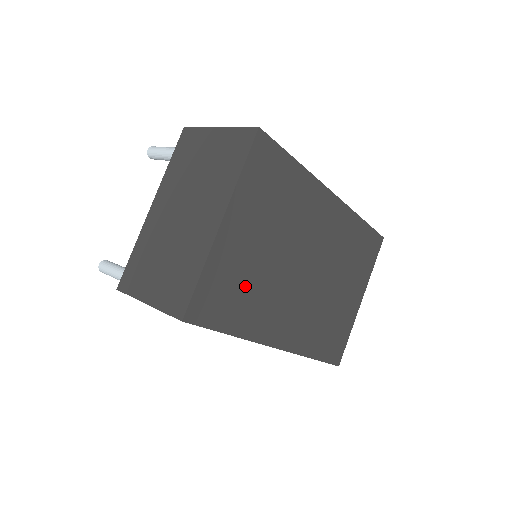
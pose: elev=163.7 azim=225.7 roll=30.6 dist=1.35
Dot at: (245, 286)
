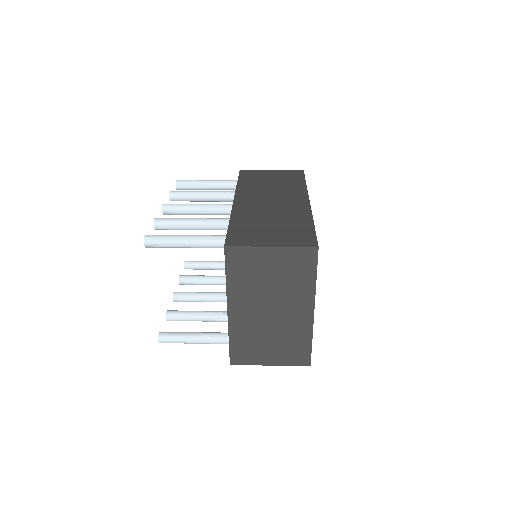
Dot at: occluded
